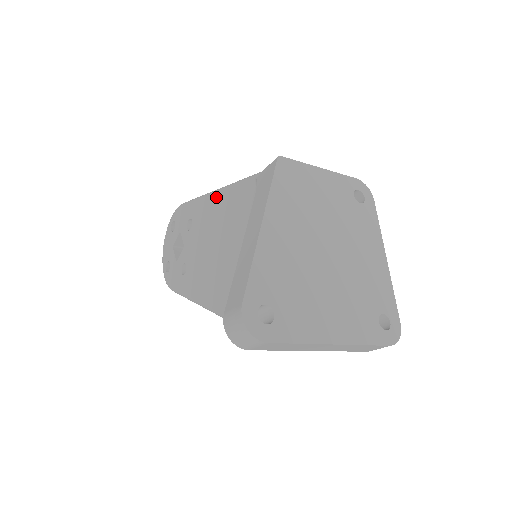
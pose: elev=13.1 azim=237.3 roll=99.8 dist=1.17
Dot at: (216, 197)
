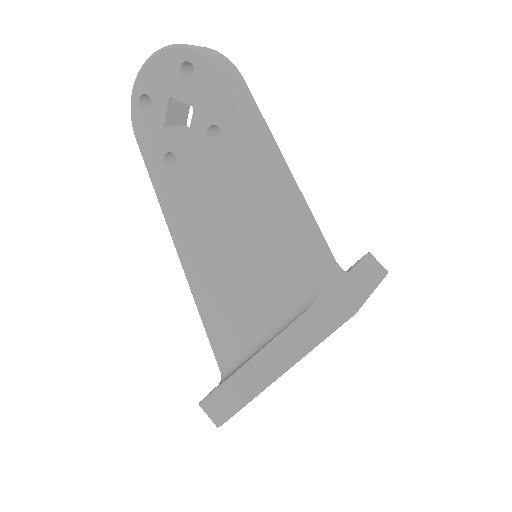
Dot at: (272, 195)
